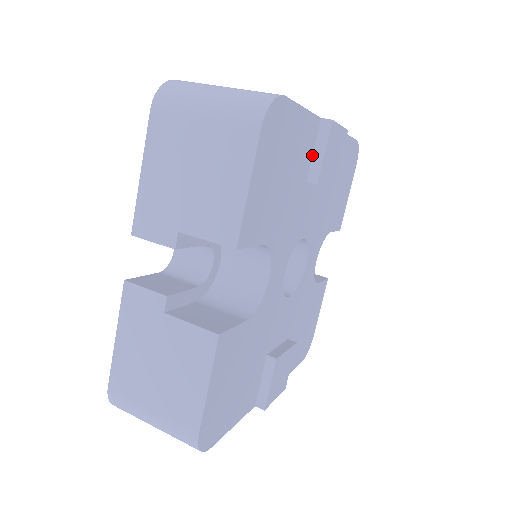
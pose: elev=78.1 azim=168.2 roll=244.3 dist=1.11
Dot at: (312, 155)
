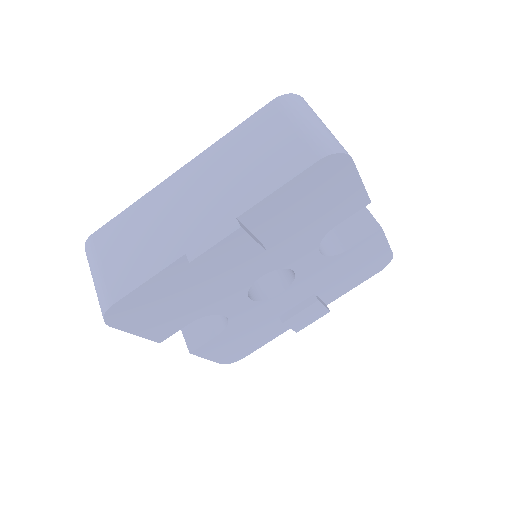
Dot at: occluded
